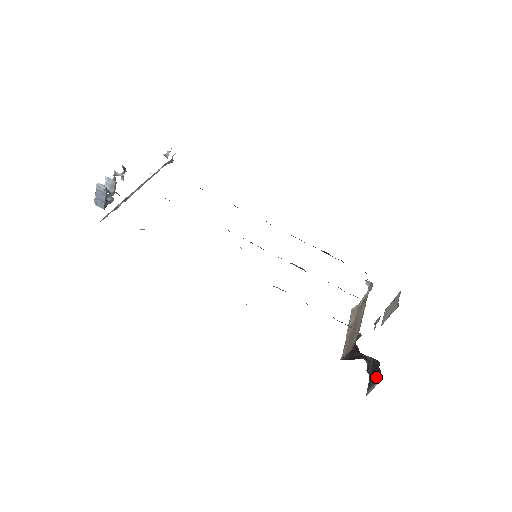
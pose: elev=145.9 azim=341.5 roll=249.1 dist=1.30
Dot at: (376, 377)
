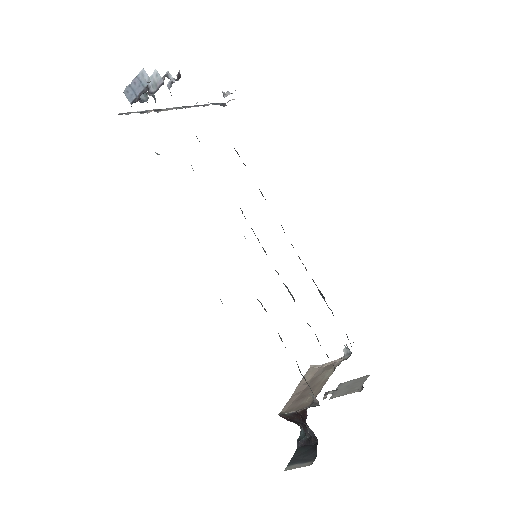
Dot at: (307, 456)
